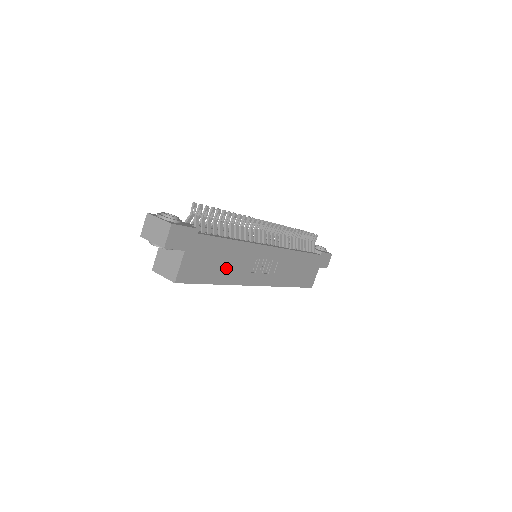
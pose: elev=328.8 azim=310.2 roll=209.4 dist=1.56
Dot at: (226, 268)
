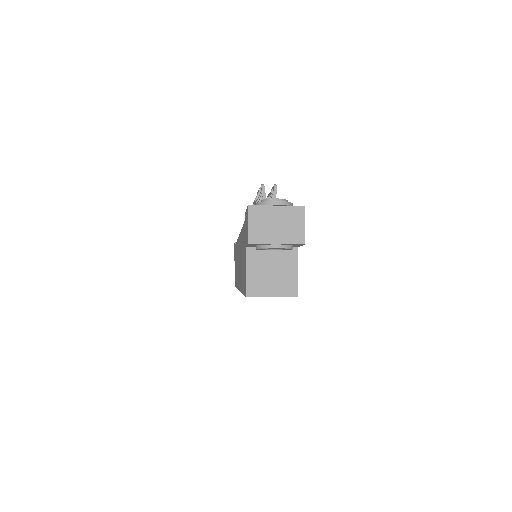
Dot at: occluded
